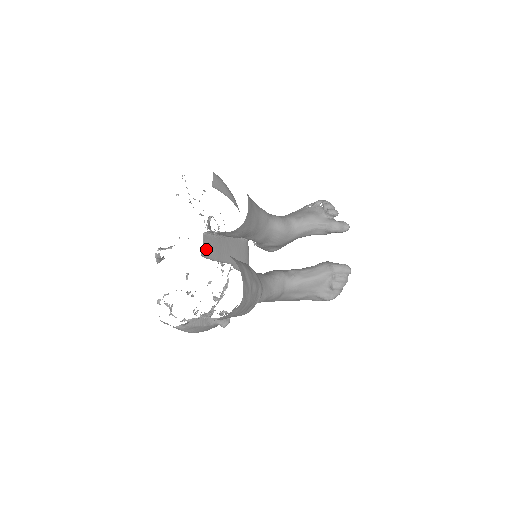
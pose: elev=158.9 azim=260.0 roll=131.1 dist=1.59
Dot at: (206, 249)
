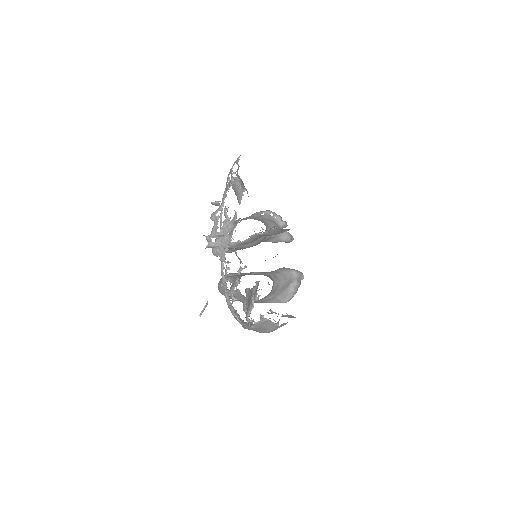
Dot at: occluded
